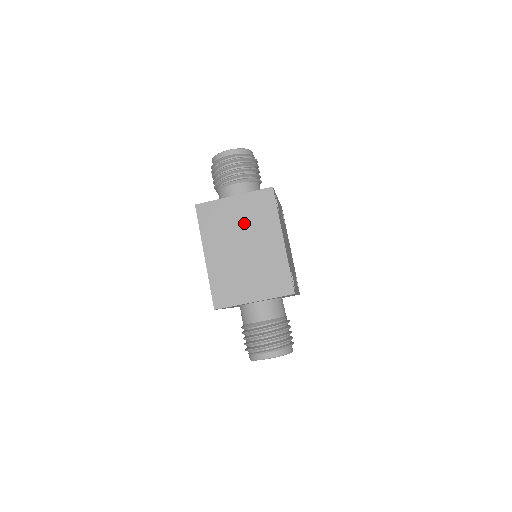
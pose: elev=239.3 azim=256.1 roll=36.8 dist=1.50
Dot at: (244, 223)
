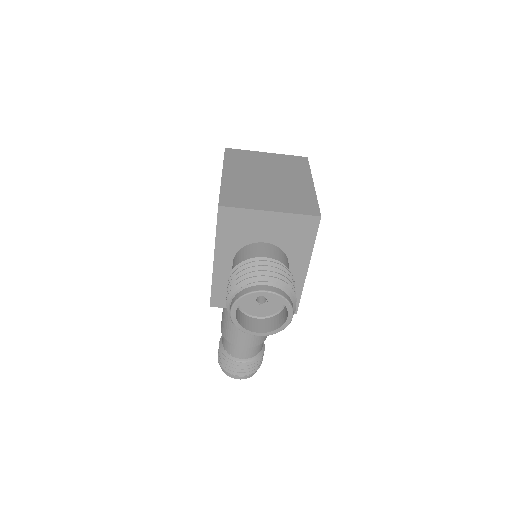
Dot at: (273, 167)
